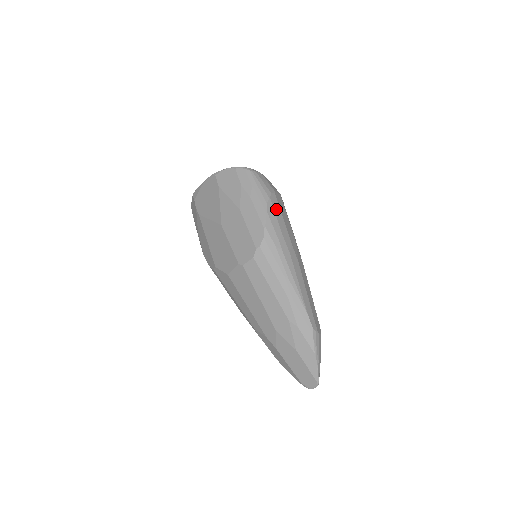
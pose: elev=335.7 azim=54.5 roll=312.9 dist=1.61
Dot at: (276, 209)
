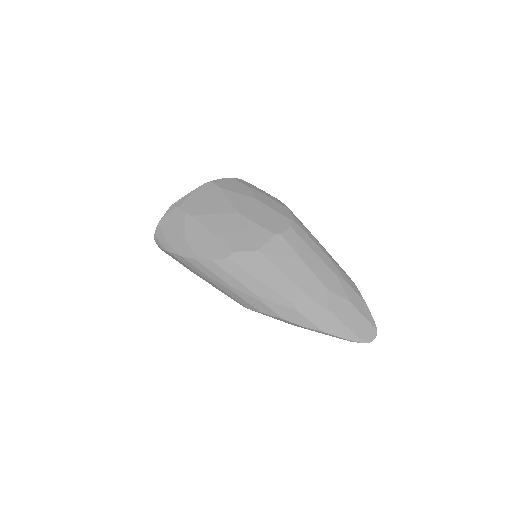
Dot at: occluded
